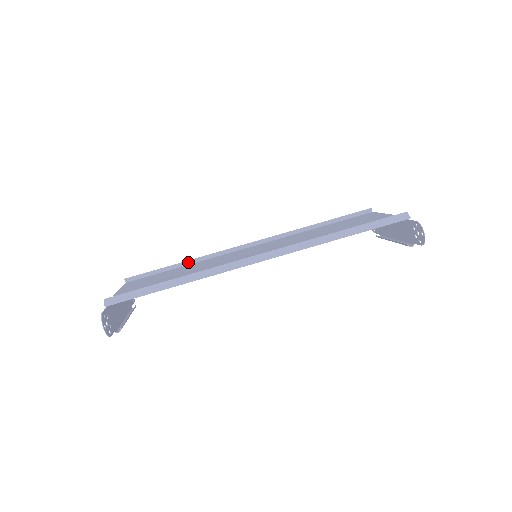
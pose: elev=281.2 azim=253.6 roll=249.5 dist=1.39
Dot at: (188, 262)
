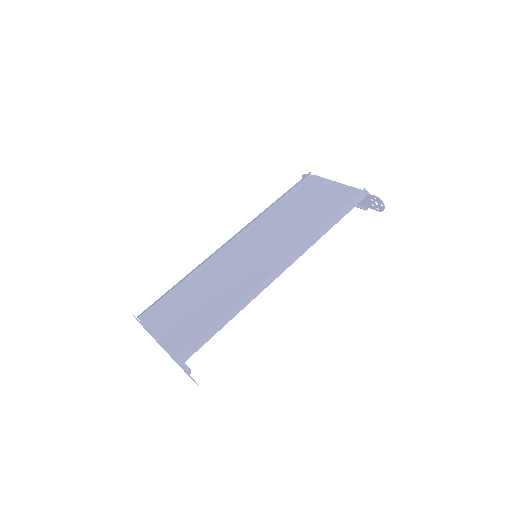
Dot at: (186, 276)
